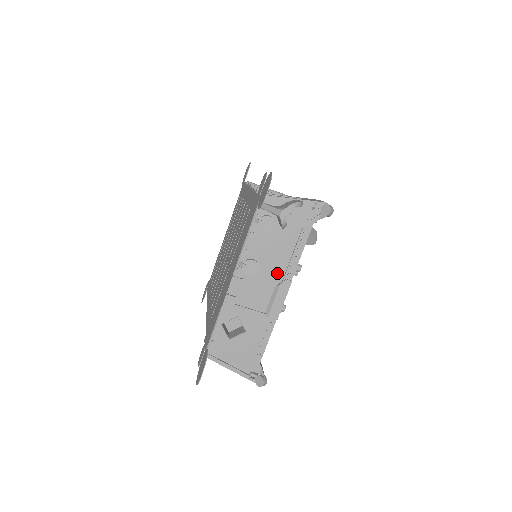
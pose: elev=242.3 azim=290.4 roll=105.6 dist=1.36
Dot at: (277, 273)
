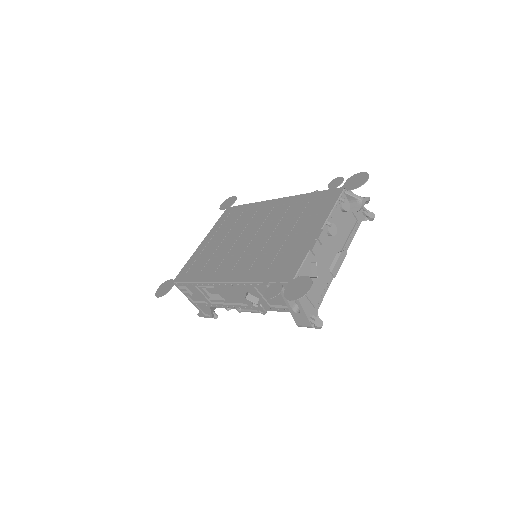
Dot at: (340, 243)
